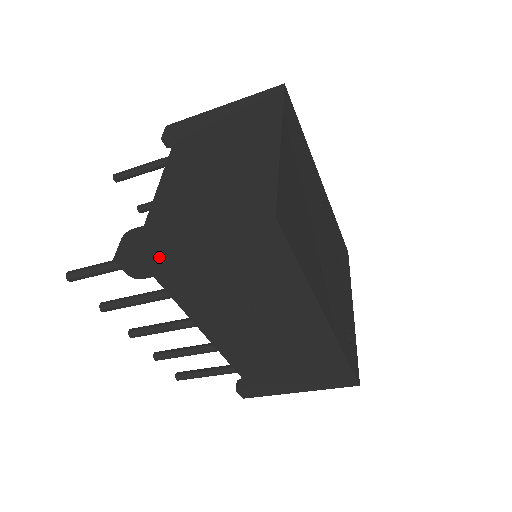
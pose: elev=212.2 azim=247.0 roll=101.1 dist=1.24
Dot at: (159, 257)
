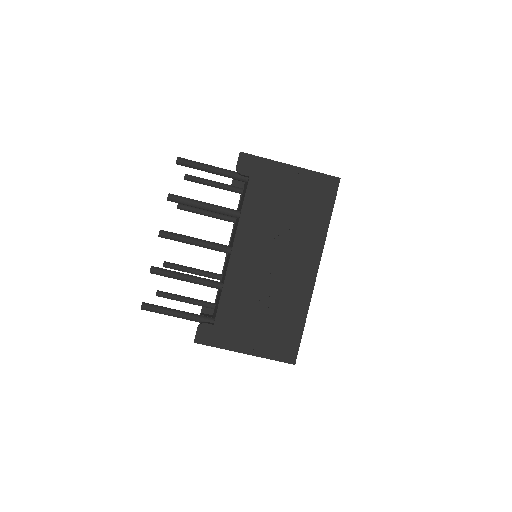
Dot at: (266, 166)
